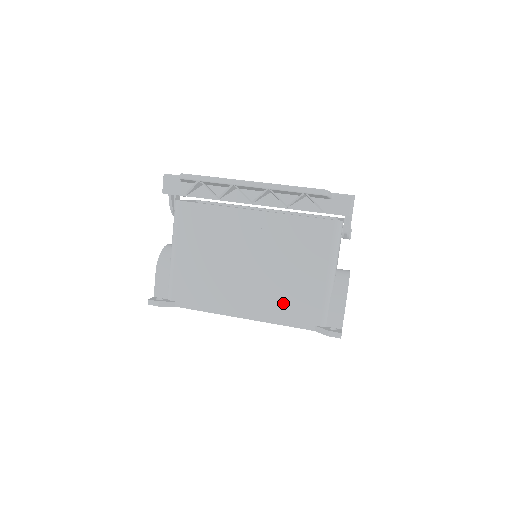
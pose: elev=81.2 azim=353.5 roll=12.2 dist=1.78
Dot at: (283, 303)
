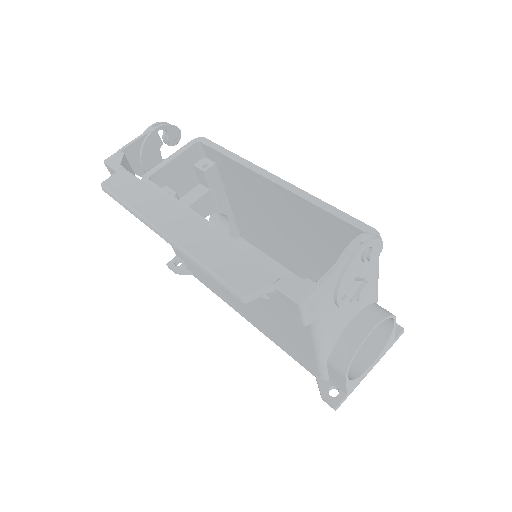
Dot at: (277, 335)
